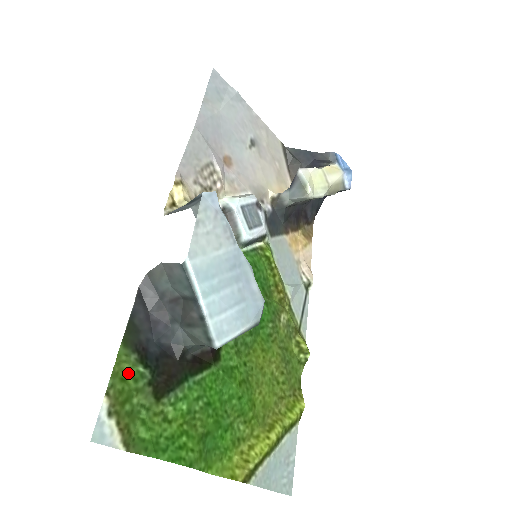
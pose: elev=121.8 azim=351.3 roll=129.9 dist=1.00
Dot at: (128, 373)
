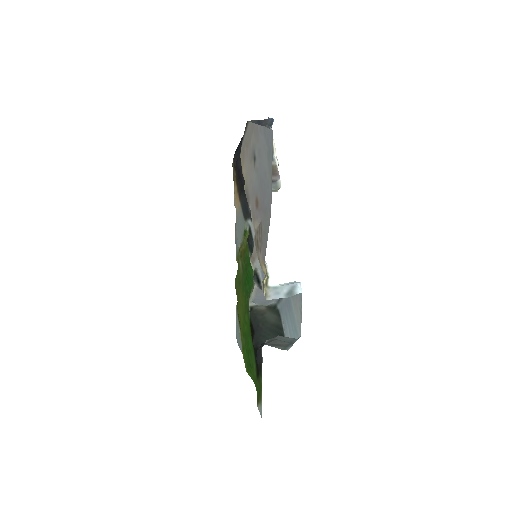
Dot at: (261, 384)
